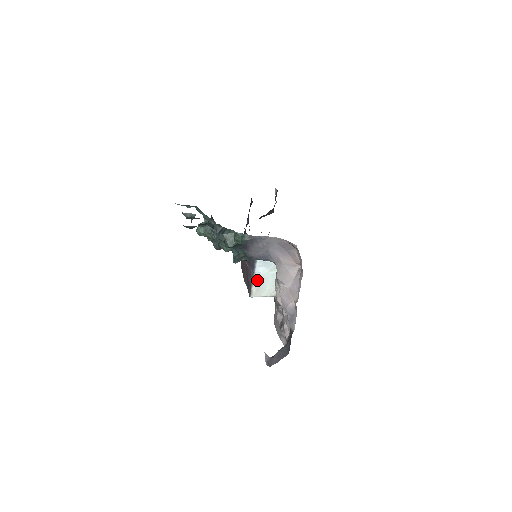
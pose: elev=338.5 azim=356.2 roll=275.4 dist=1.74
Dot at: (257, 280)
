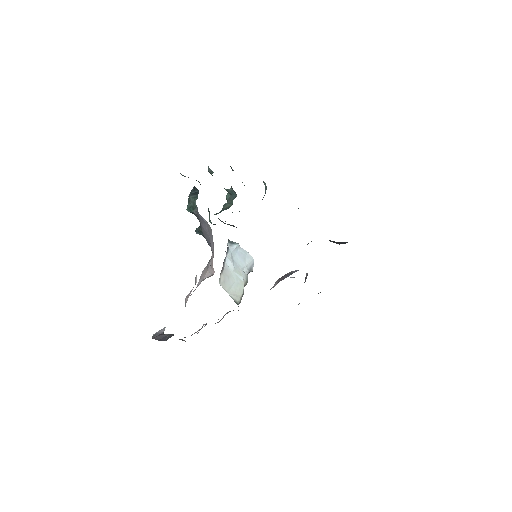
Dot at: (225, 271)
